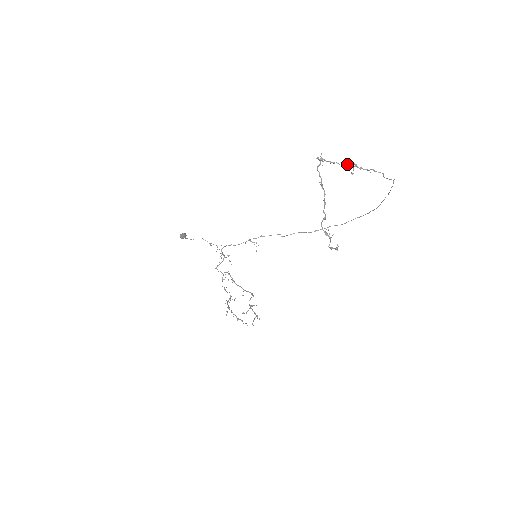
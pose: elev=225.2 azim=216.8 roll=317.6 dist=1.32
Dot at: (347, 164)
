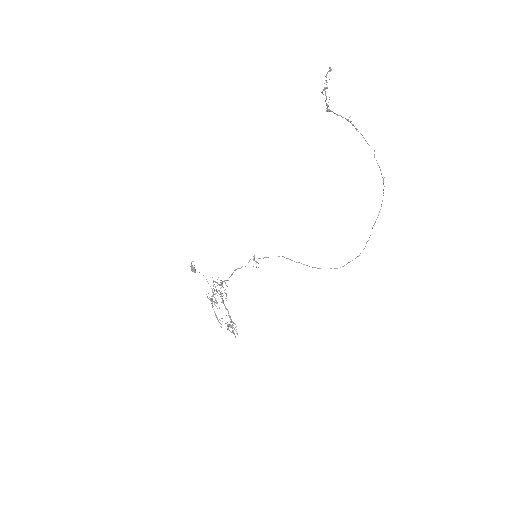
Dot at: (347, 119)
